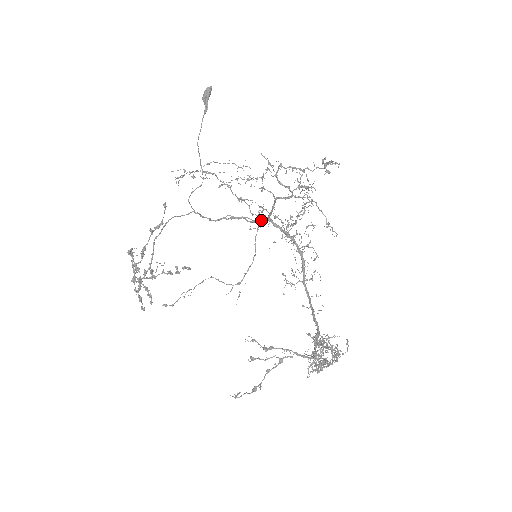
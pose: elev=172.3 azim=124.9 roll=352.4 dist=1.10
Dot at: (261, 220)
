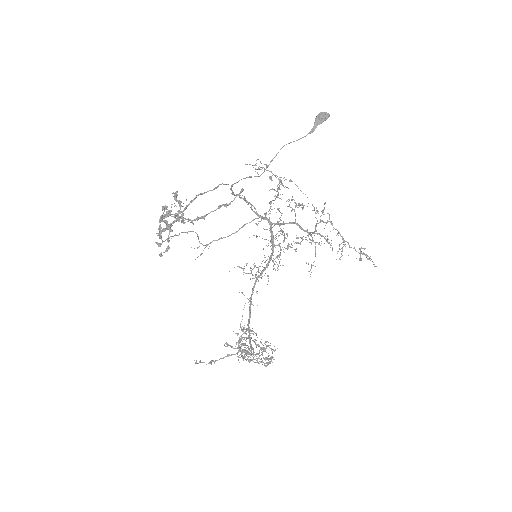
Dot at: (264, 219)
